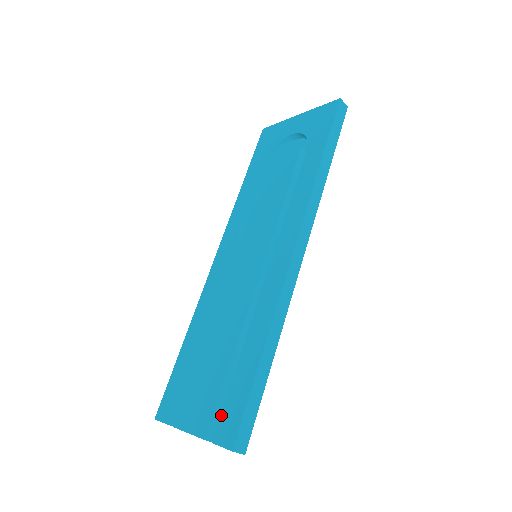
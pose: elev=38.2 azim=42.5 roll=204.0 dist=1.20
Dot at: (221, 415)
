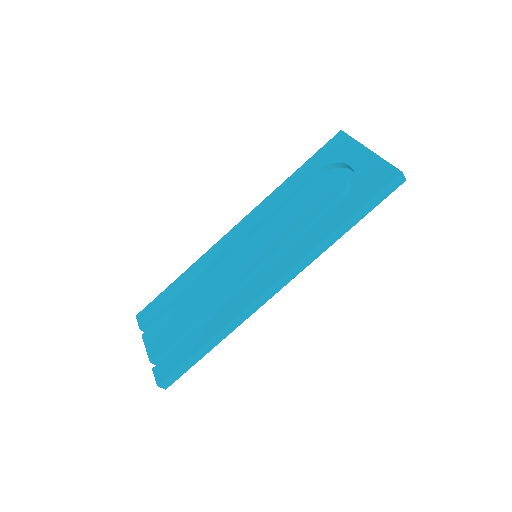
Dot at: (166, 357)
